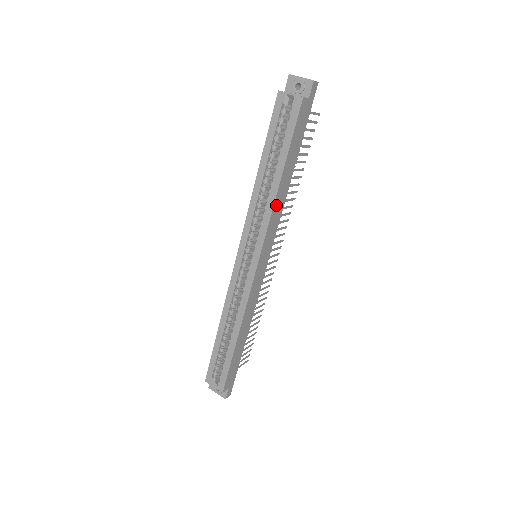
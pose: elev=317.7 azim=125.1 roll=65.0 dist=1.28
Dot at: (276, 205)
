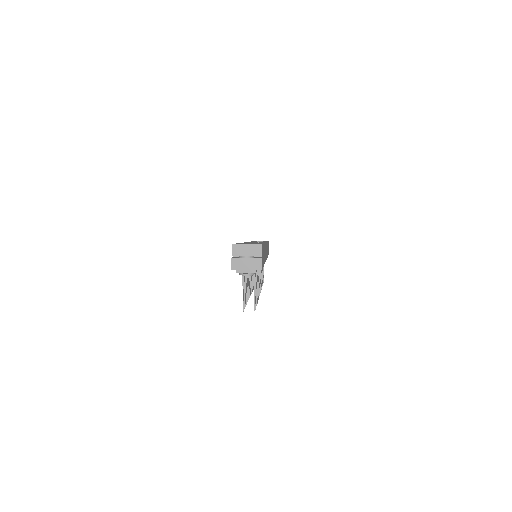
Dot at: (267, 246)
